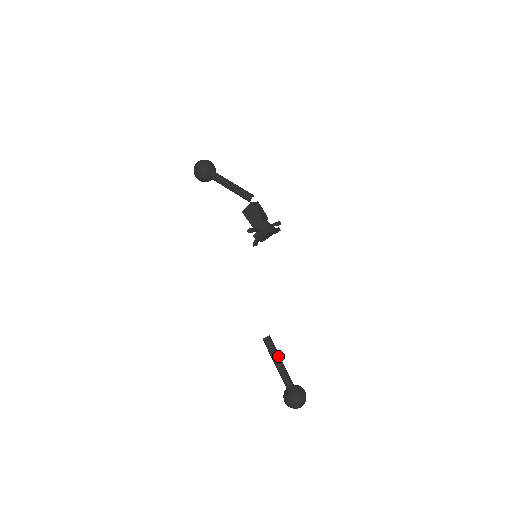
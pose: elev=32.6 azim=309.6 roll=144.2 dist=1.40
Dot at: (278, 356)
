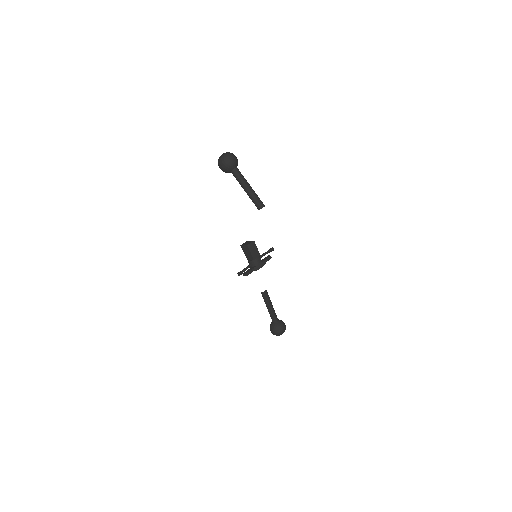
Dot at: (270, 304)
